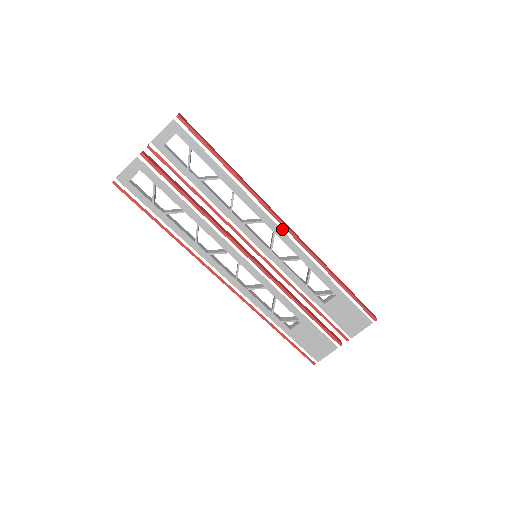
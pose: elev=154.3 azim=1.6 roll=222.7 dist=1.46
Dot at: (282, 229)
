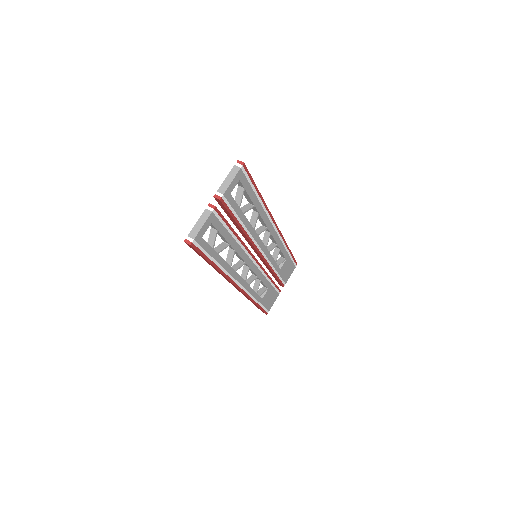
Dot at: (275, 228)
